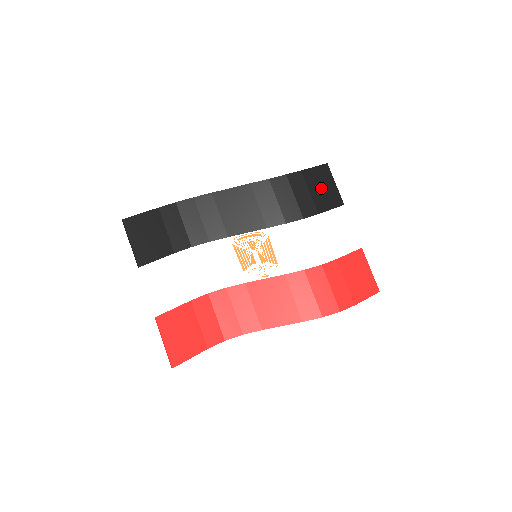
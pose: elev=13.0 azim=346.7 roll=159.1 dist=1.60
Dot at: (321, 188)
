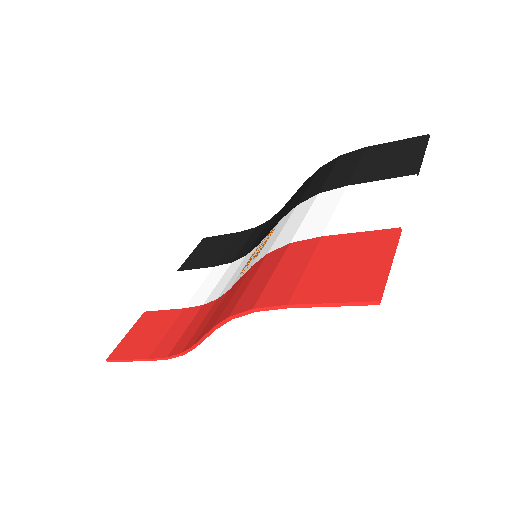
Dot at: (385, 160)
